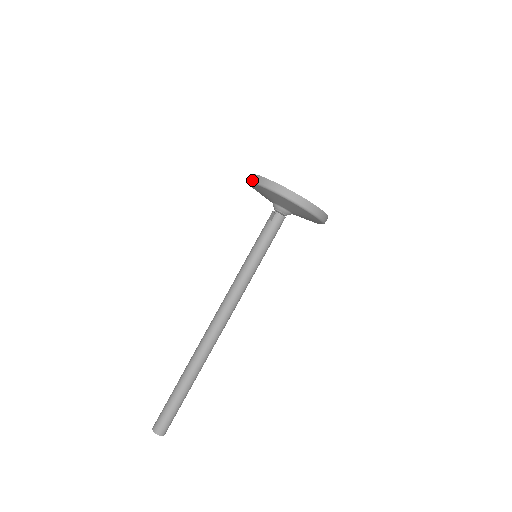
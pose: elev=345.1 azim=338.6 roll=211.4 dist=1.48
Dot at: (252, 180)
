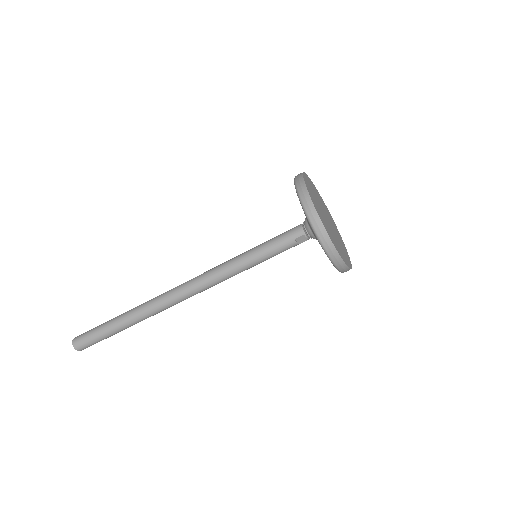
Dot at: occluded
